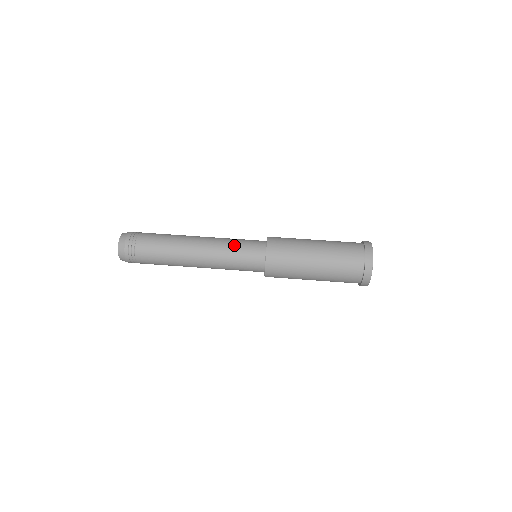
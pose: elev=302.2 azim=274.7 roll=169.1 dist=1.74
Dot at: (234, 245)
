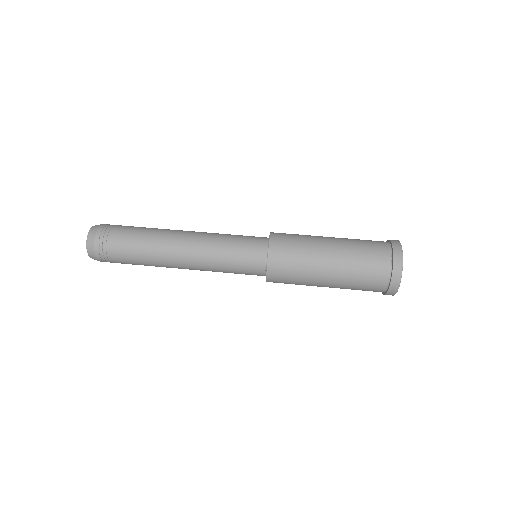
Dot at: (228, 247)
